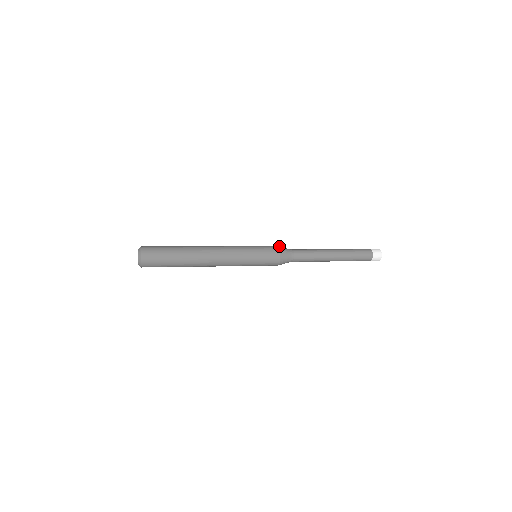
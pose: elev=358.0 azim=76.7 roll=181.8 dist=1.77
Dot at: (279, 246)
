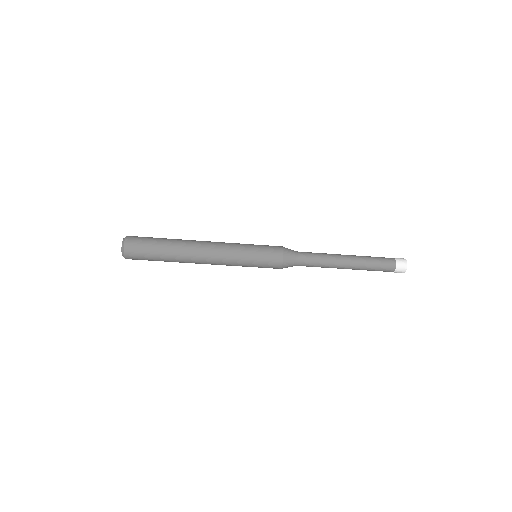
Dot at: occluded
